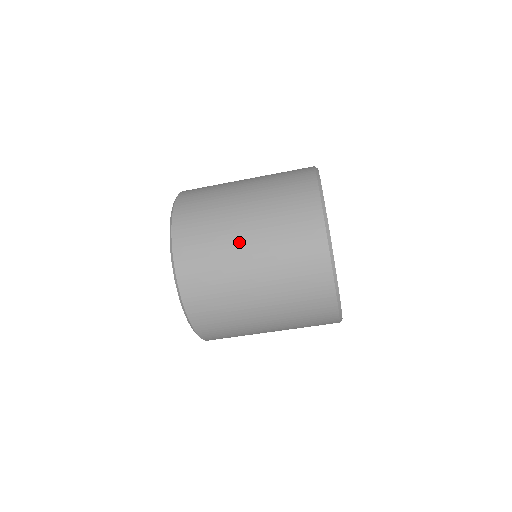
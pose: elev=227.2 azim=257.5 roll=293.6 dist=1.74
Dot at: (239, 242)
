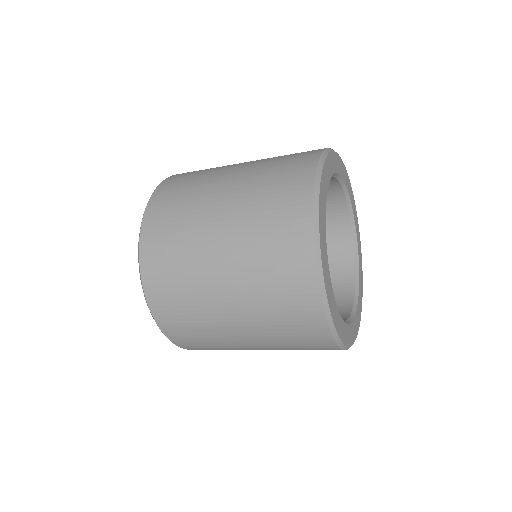
Dot at: occluded
